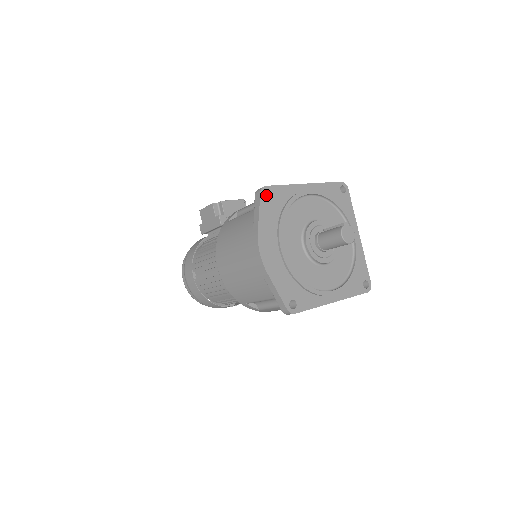
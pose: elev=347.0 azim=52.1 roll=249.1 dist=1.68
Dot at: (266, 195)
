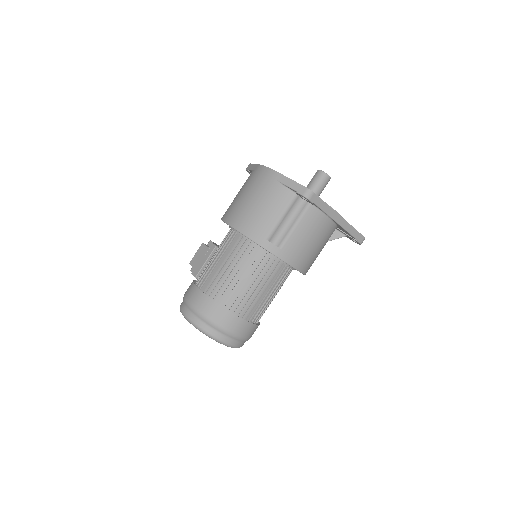
Dot at: occluded
